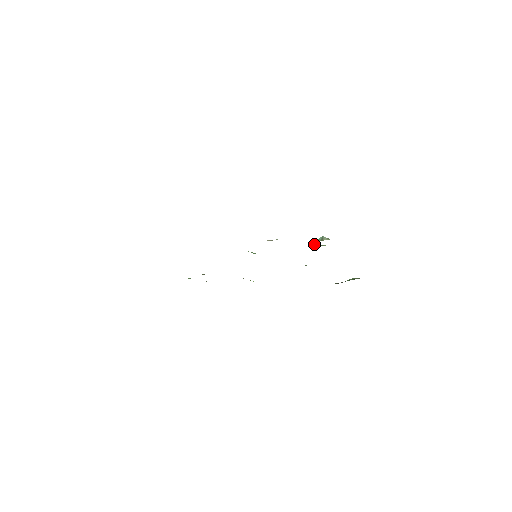
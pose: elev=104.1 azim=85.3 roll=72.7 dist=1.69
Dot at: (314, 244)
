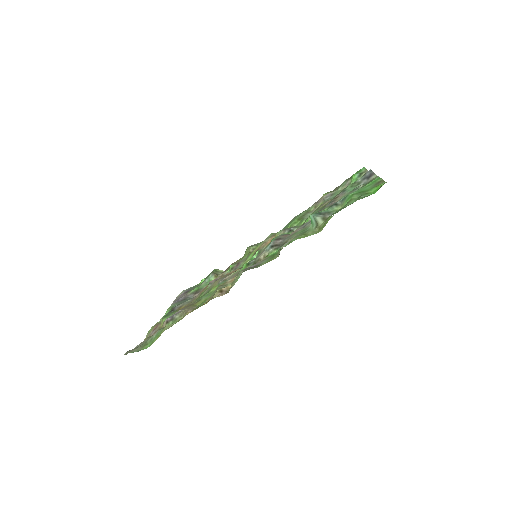
Dot at: (310, 226)
